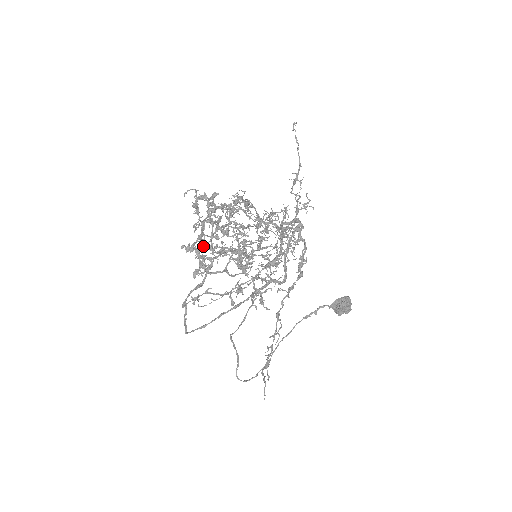
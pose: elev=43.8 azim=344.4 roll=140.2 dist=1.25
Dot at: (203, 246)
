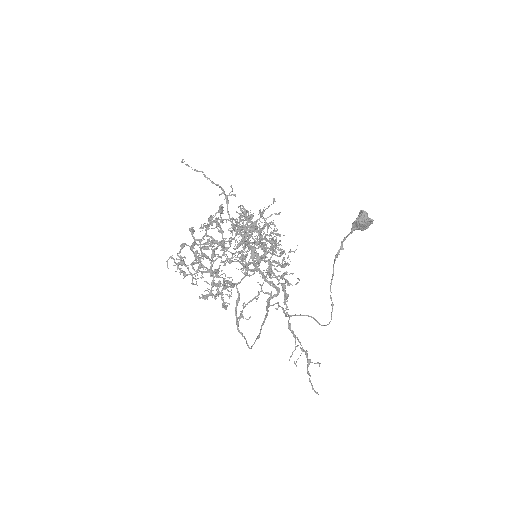
Dot at: occluded
